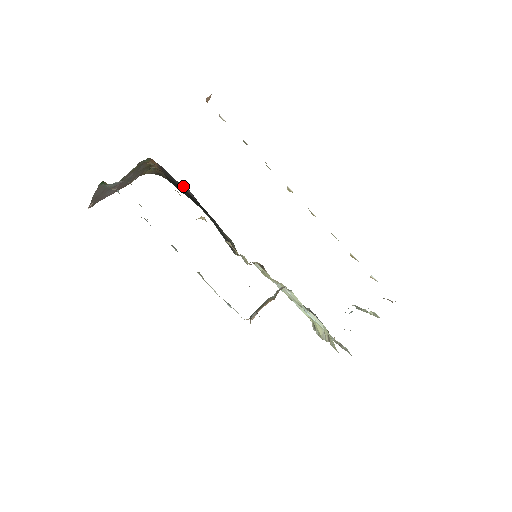
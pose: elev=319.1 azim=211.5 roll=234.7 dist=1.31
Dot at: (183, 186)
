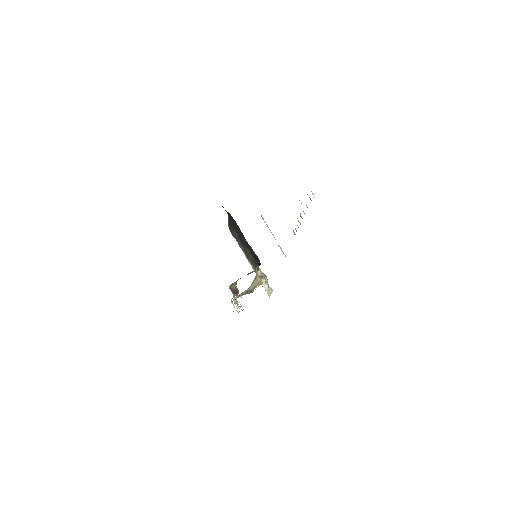
Dot at: (251, 247)
